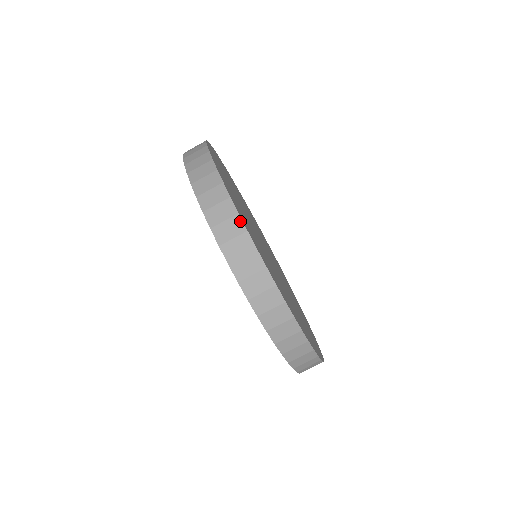
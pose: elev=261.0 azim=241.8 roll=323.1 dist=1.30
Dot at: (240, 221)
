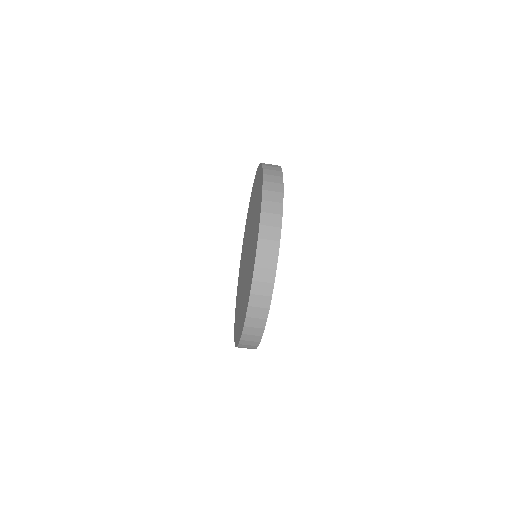
Dot at: (282, 187)
